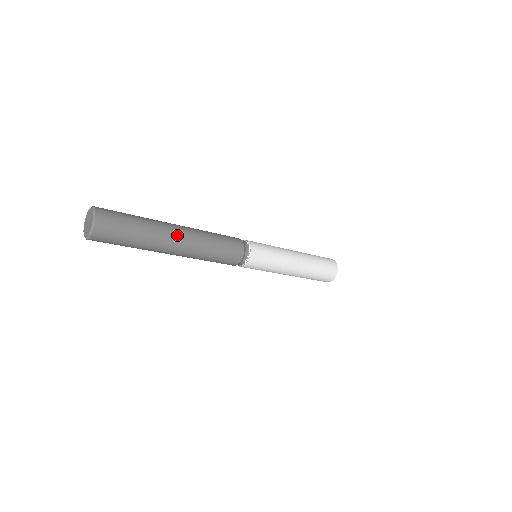
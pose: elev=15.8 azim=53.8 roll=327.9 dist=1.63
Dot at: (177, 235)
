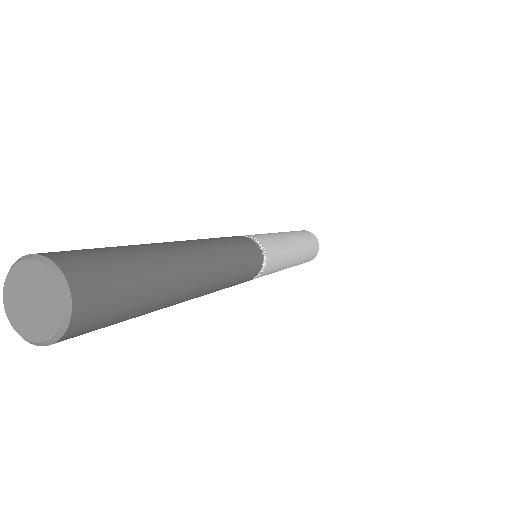
Dot at: (191, 252)
